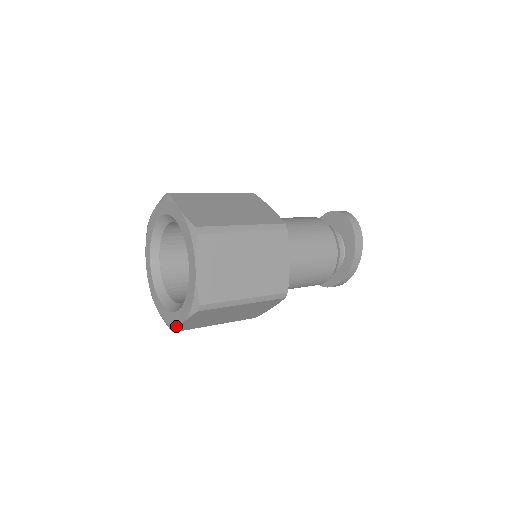
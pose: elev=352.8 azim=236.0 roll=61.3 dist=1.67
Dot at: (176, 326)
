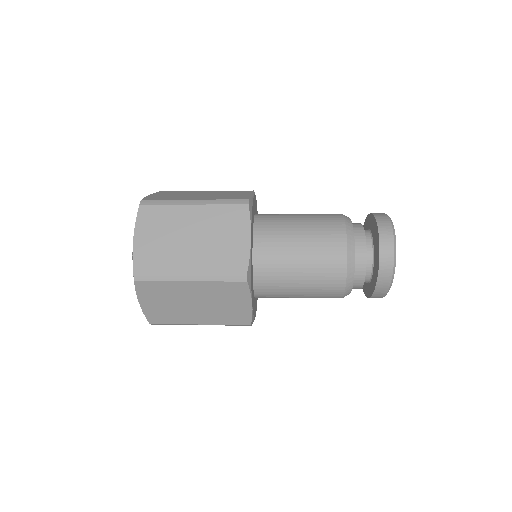
Dot at: occluded
